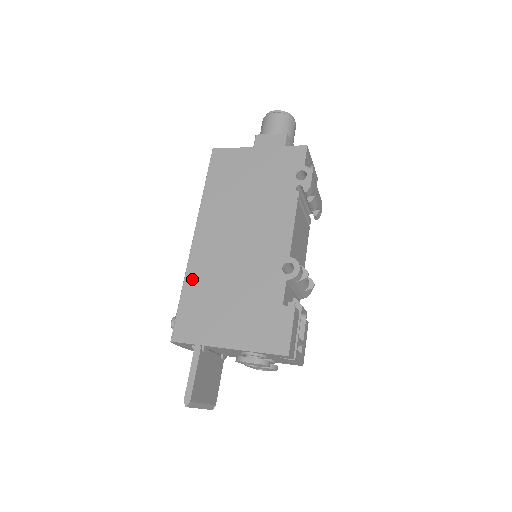
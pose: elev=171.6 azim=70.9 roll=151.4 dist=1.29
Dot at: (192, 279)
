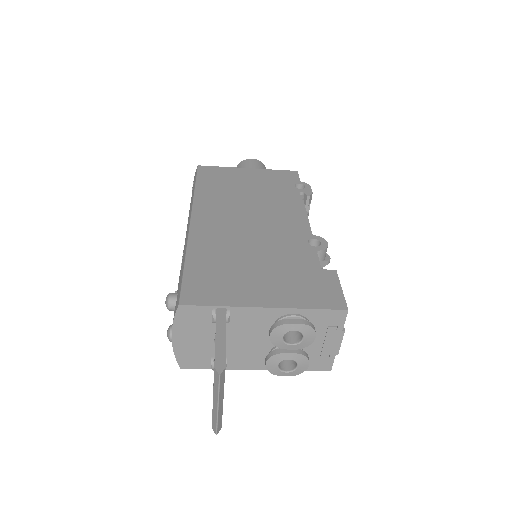
Dot at: (198, 250)
